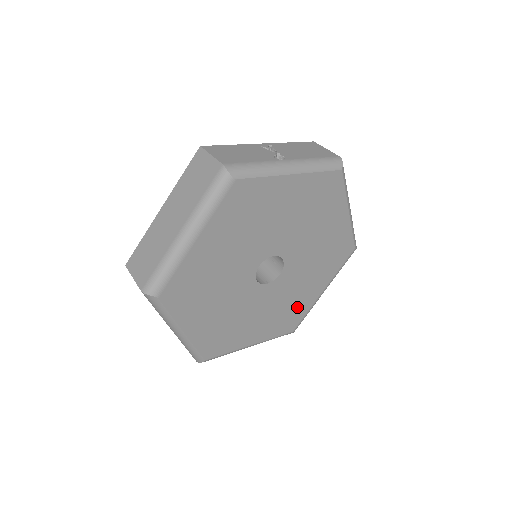
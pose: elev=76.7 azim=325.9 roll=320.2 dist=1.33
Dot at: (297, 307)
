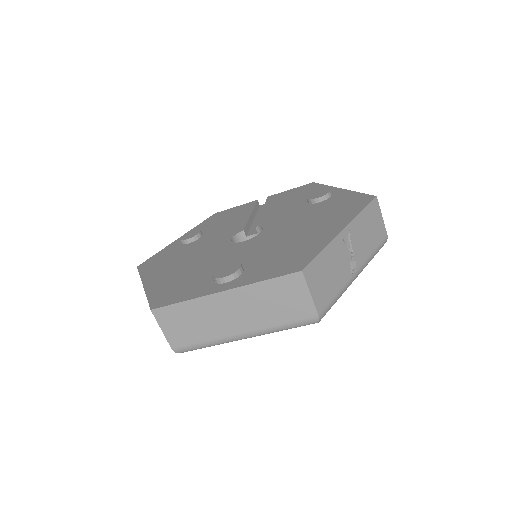
Dot at: occluded
